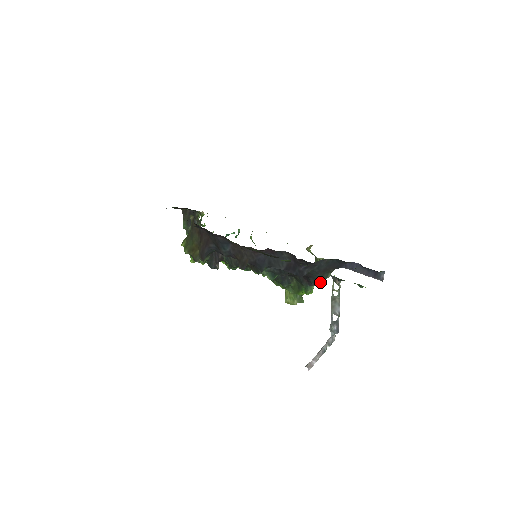
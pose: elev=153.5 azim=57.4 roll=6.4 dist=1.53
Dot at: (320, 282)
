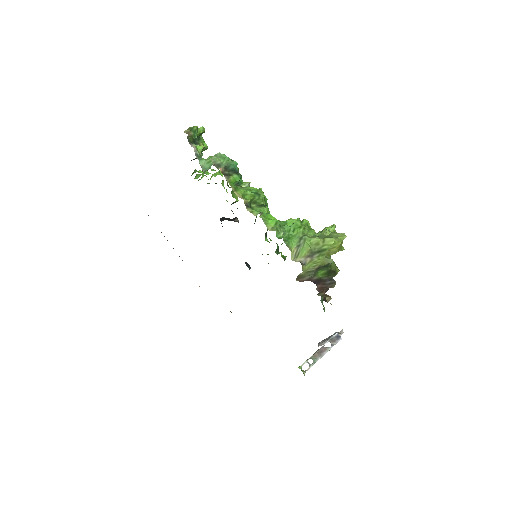
Dot at: (322, 299)
